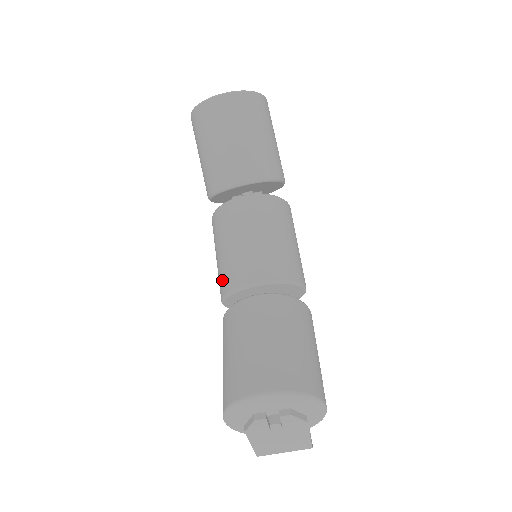
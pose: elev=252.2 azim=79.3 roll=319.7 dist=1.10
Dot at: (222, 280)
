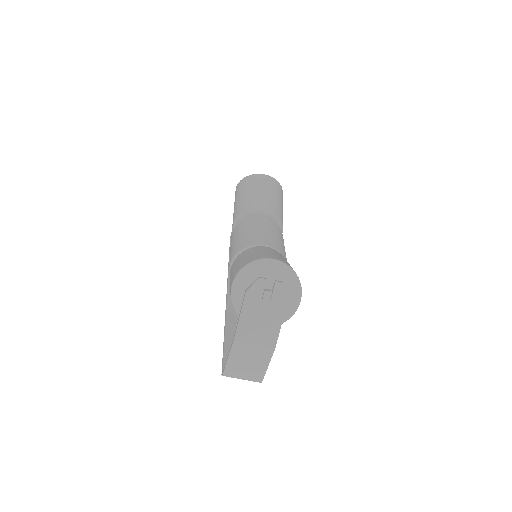
Dot at: (238, 246)
